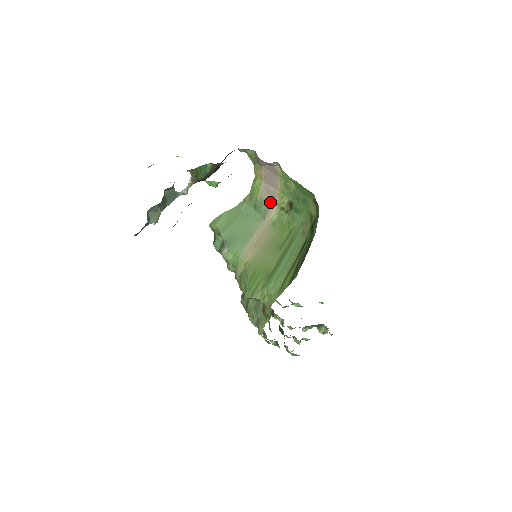
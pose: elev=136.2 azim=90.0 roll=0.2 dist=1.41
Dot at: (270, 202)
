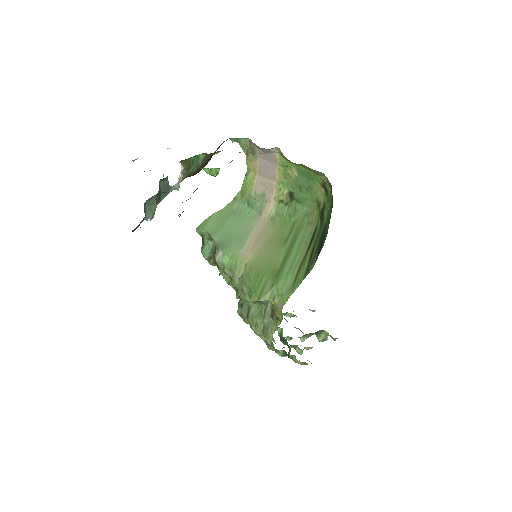
Dot at: (266, 196)
